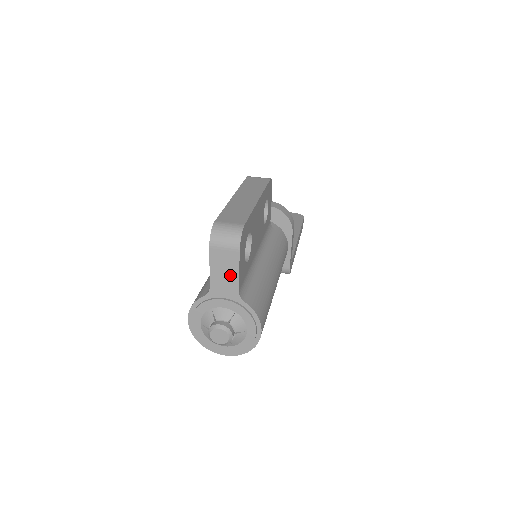
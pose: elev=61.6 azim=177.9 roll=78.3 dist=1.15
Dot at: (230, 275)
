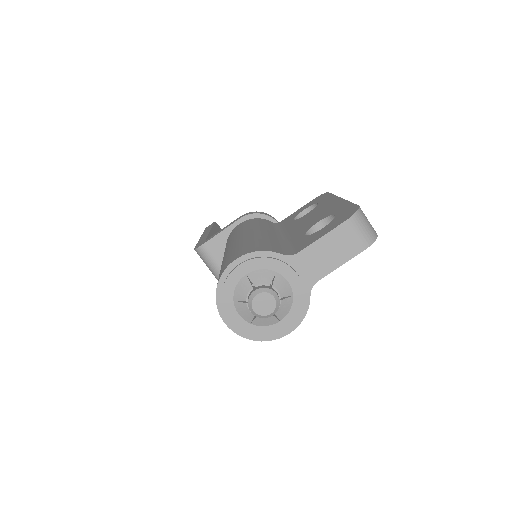
Dot at: (330, 261)
